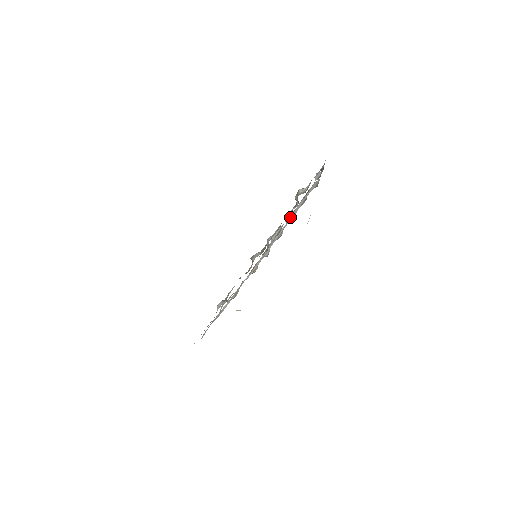
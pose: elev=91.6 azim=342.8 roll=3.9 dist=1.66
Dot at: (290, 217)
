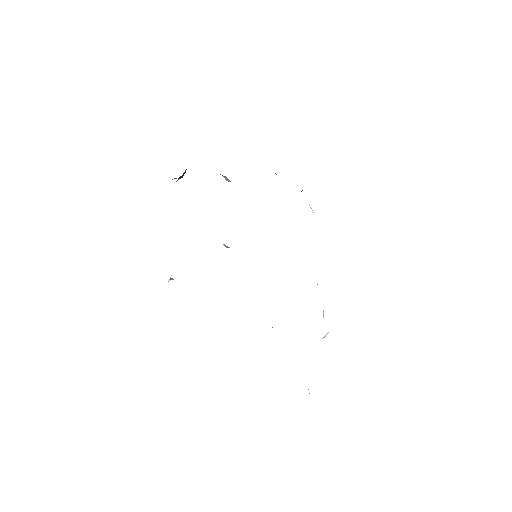
Dot at: occluded
